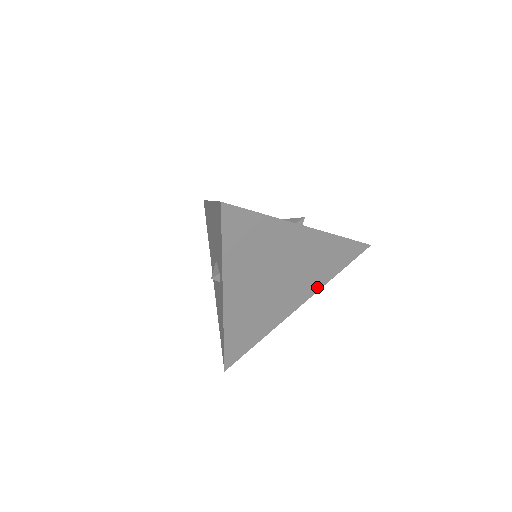
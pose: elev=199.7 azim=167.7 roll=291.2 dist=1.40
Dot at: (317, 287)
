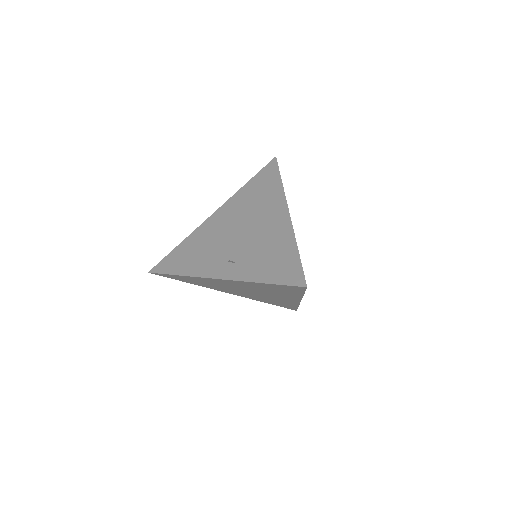
Dot at: (250, 298)
